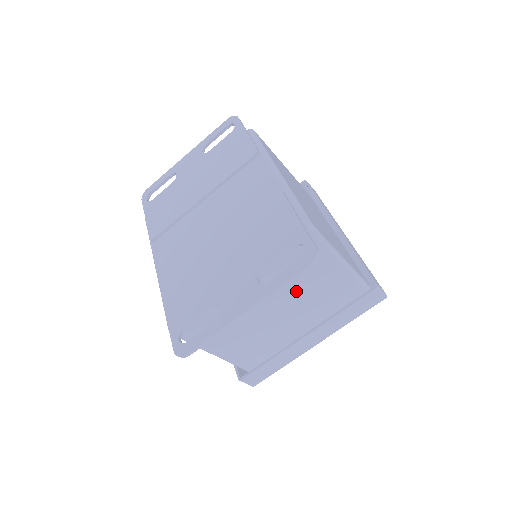
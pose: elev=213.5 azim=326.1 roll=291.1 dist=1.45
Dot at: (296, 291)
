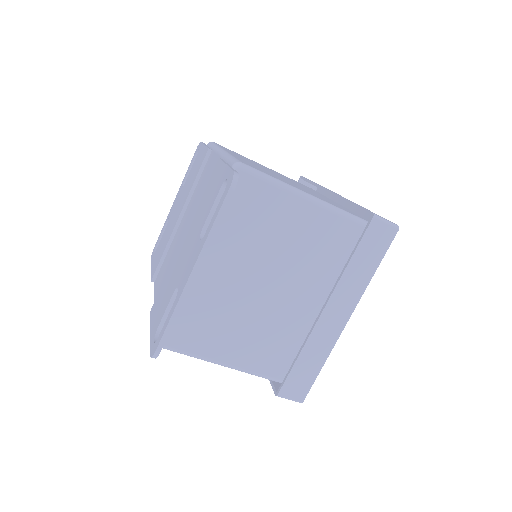
Dot at: (273, 252)
